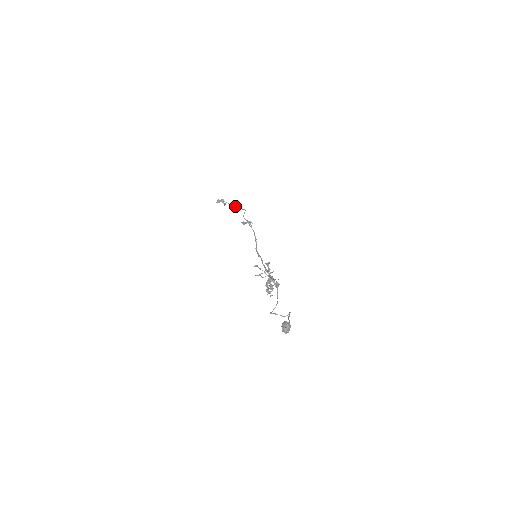
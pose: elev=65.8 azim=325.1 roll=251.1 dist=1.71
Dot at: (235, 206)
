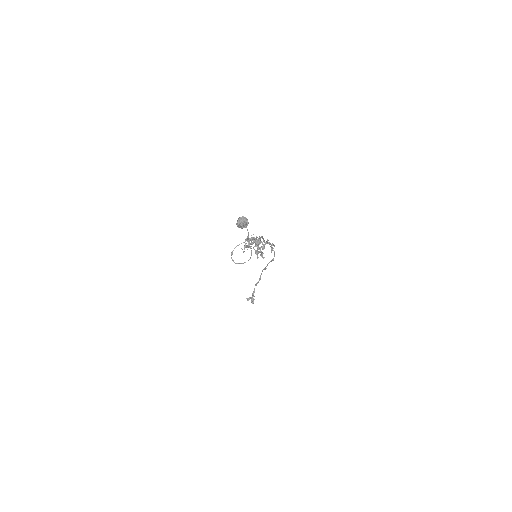
Dot at: occluded
